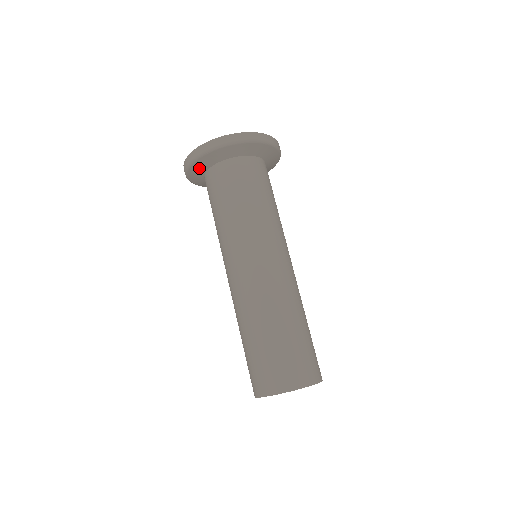
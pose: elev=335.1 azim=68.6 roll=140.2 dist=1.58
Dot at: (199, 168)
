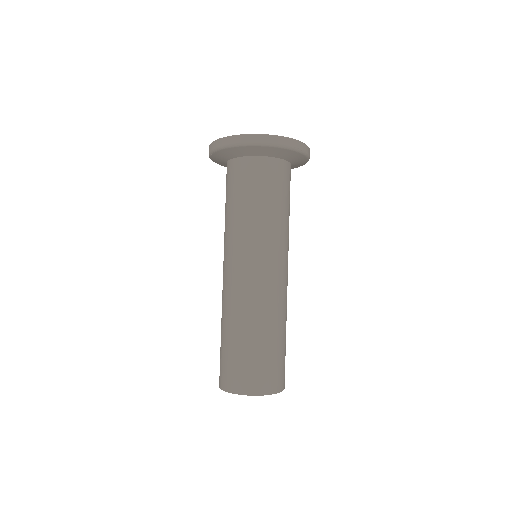
Dot at: (219, 160)
